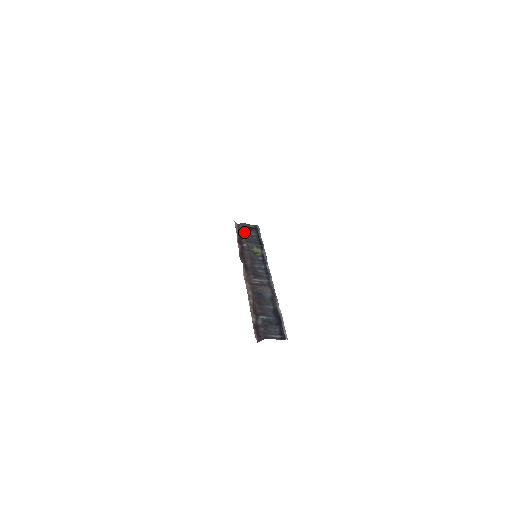
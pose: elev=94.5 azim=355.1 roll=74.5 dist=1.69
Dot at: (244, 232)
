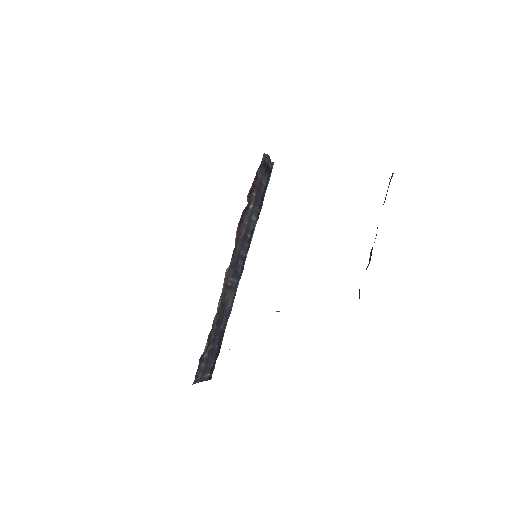
Dot at: (261, 176)
